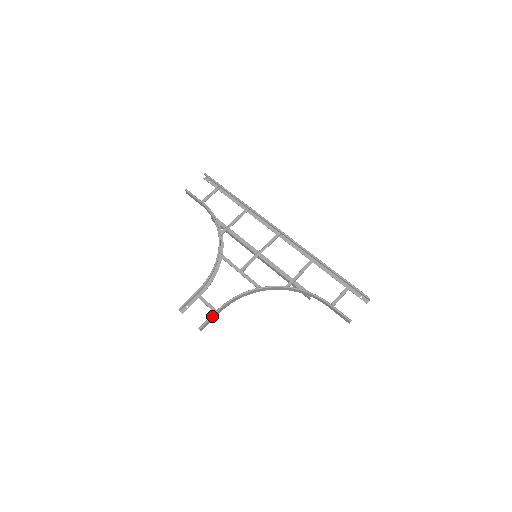
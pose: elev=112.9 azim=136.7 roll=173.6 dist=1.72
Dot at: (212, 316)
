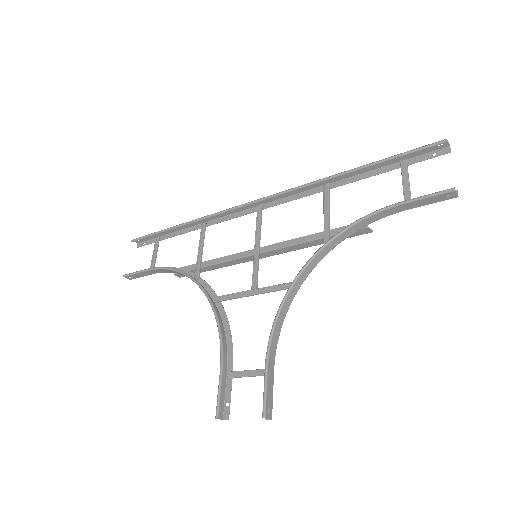
Dot at: (265, 382)
